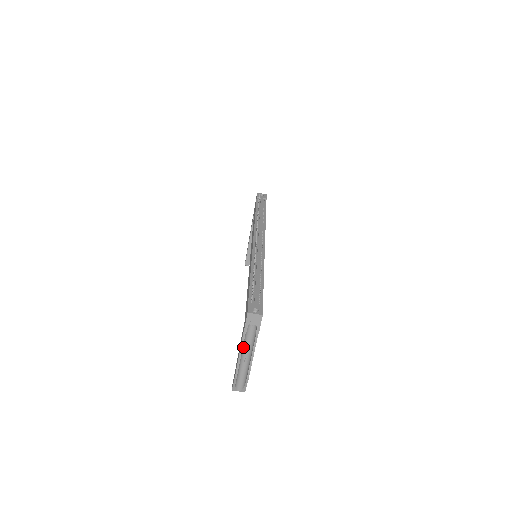
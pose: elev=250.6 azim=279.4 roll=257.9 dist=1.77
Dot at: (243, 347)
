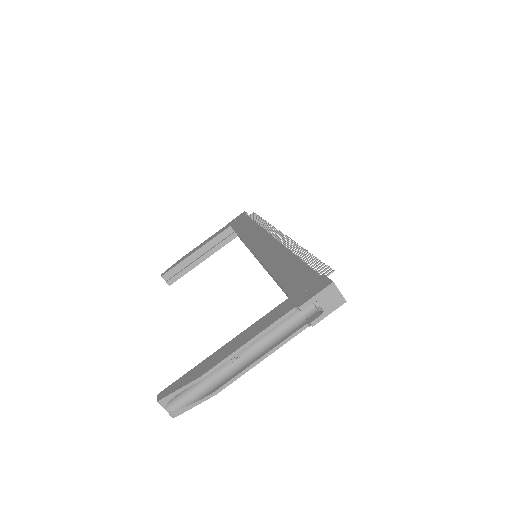
Dot at: (257, 335)
